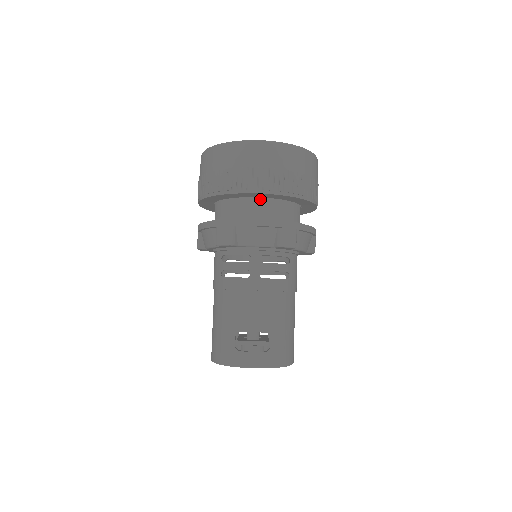
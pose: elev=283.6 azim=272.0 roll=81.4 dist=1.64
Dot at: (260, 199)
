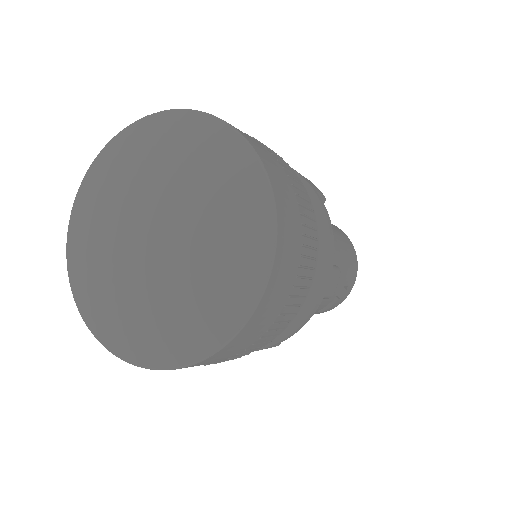
Dot at: occluded
